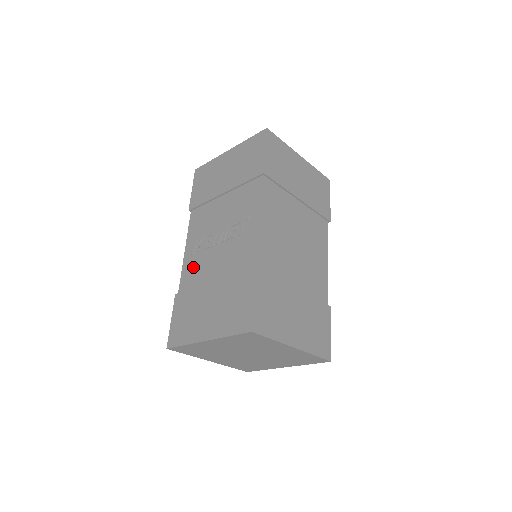
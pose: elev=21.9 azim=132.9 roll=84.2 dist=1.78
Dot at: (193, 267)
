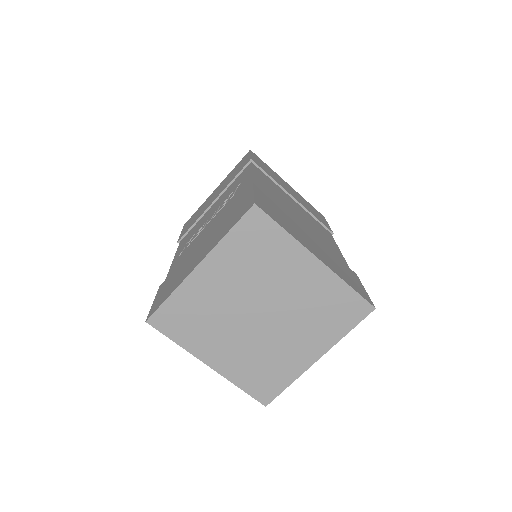
Dot at: (182, 257)
